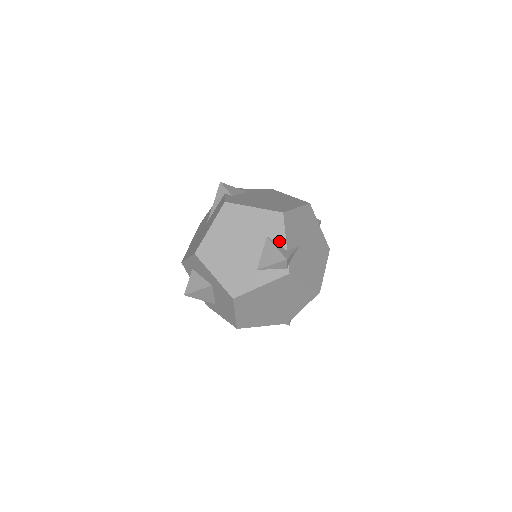
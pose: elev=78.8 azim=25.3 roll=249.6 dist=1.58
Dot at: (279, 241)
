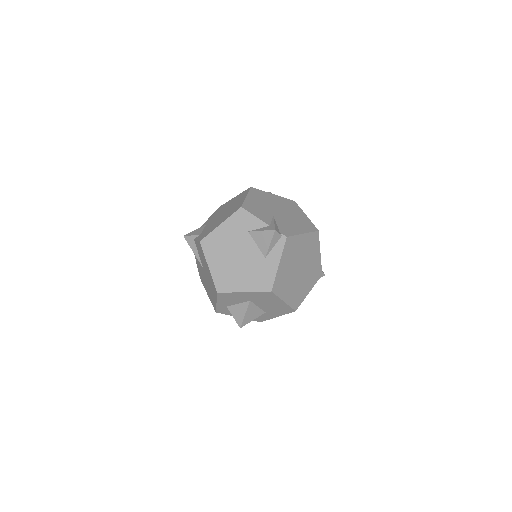
Dot at: (258, 226)
